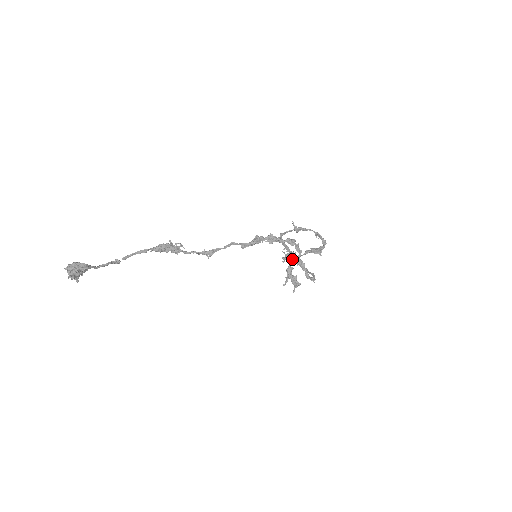
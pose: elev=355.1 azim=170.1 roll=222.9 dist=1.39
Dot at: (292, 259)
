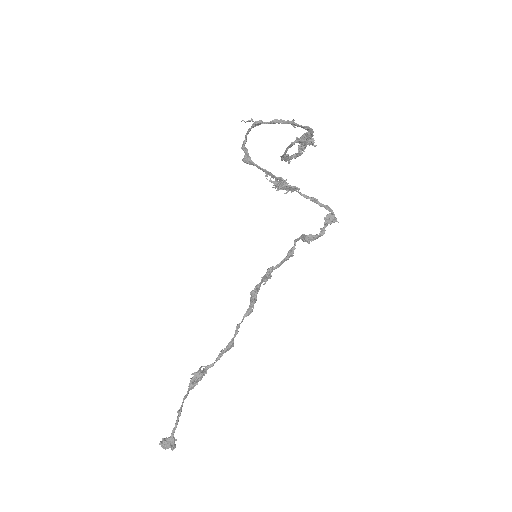
Dot at: (287, 190)
